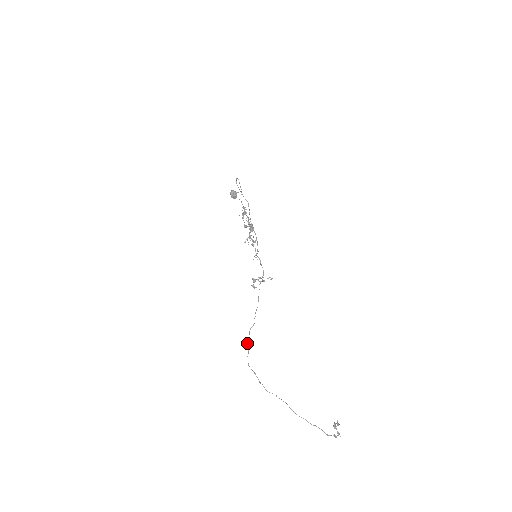
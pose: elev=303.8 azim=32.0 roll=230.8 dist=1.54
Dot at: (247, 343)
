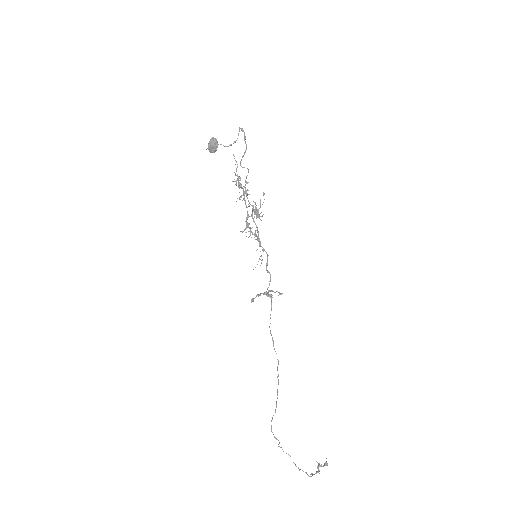
Dot at: occluded
